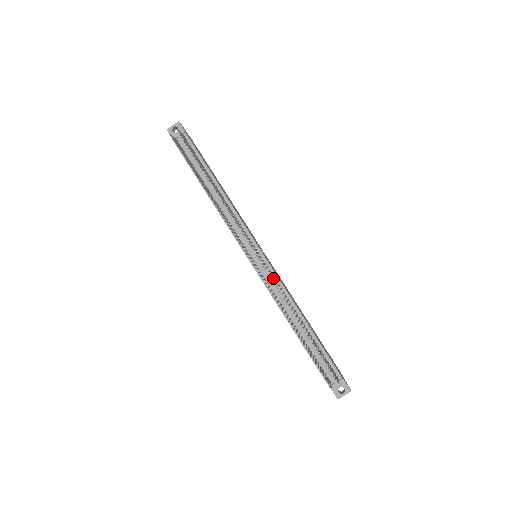
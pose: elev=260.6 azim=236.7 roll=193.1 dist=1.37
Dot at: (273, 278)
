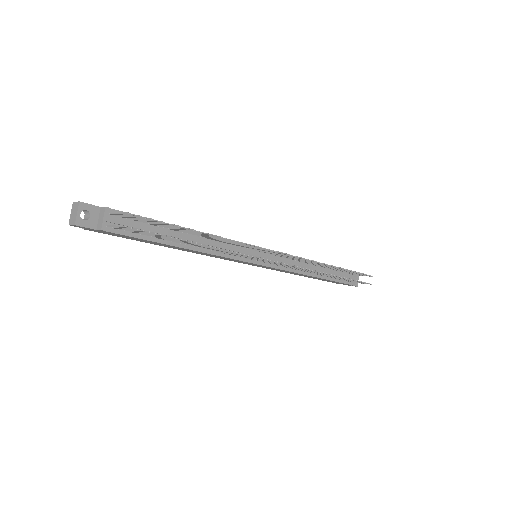
Dot at: (298, 258)
